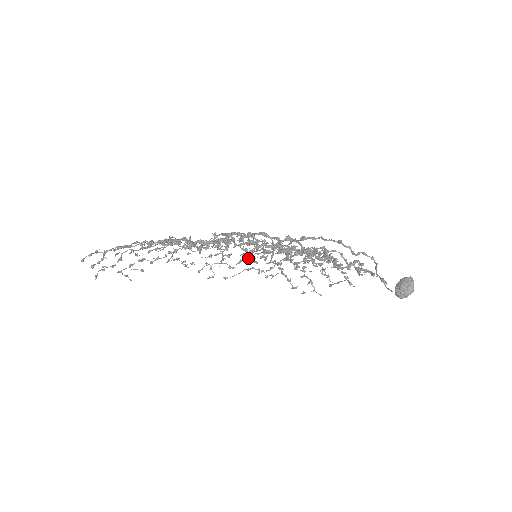
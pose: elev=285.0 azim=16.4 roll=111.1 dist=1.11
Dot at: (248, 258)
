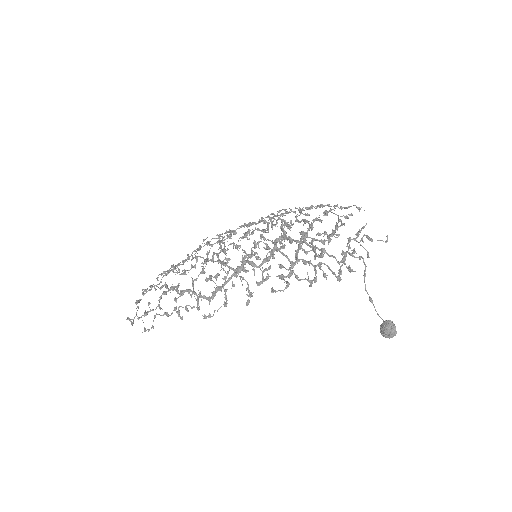
Dot at: occluded
